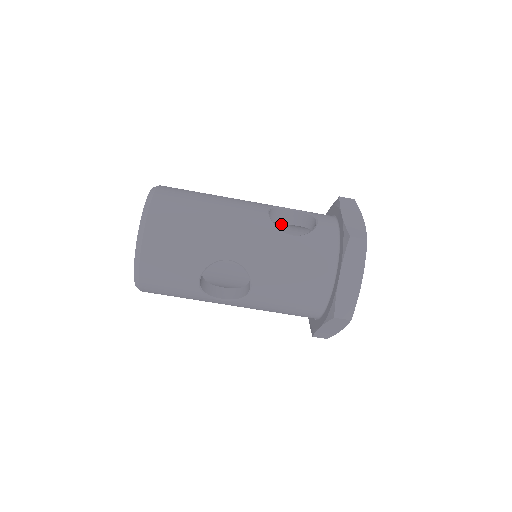
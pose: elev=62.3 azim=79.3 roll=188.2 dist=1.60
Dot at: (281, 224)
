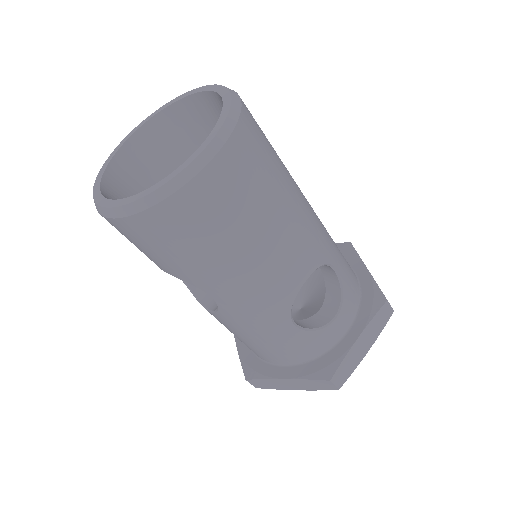
Dot at: occluded
